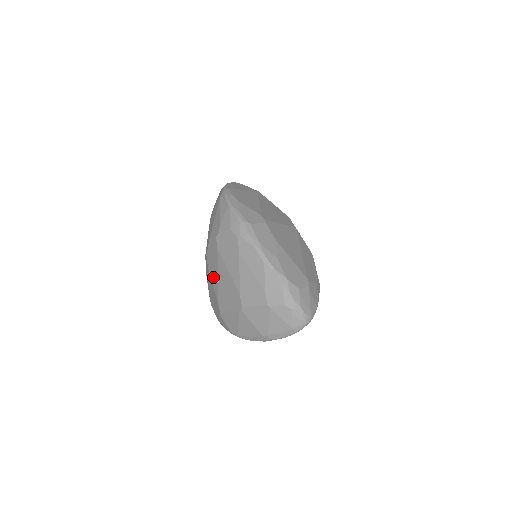
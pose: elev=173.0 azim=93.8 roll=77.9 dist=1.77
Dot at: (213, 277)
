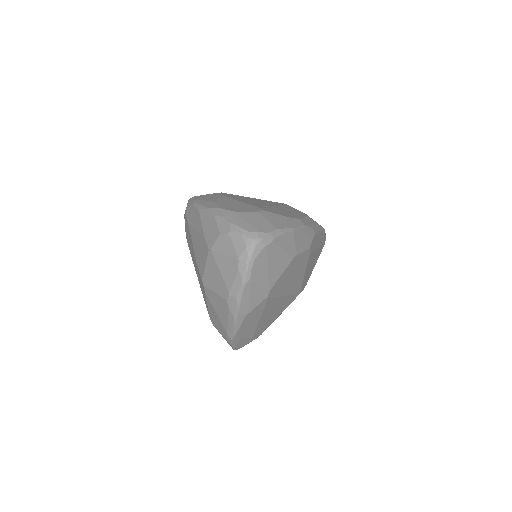
Dot at: occluded
